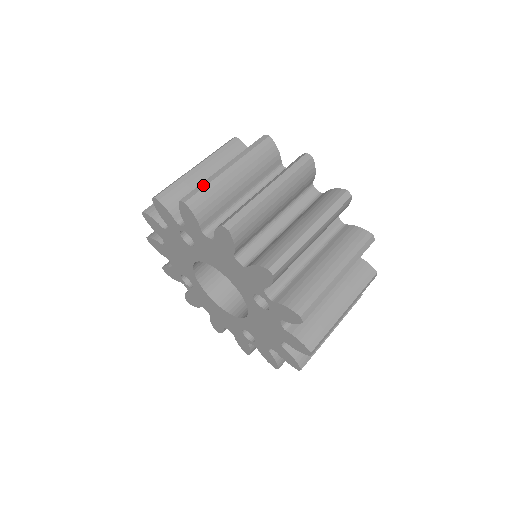
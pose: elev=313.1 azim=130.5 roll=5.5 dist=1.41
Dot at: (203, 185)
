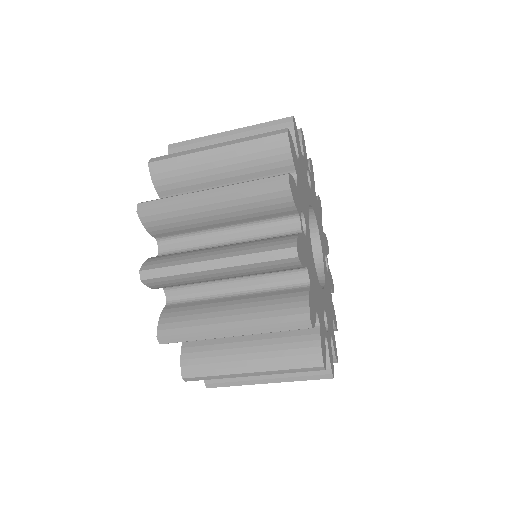
Dot at: (172, 272)
